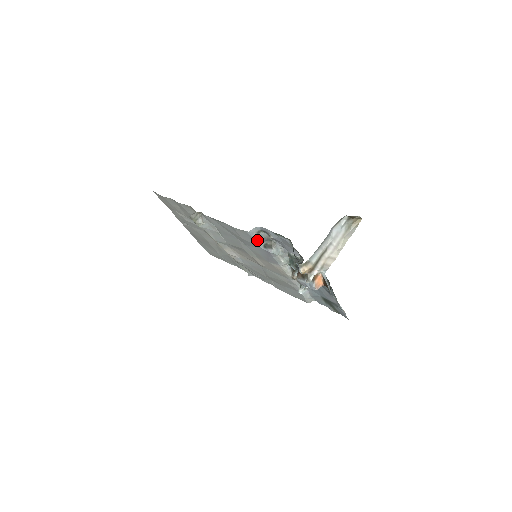
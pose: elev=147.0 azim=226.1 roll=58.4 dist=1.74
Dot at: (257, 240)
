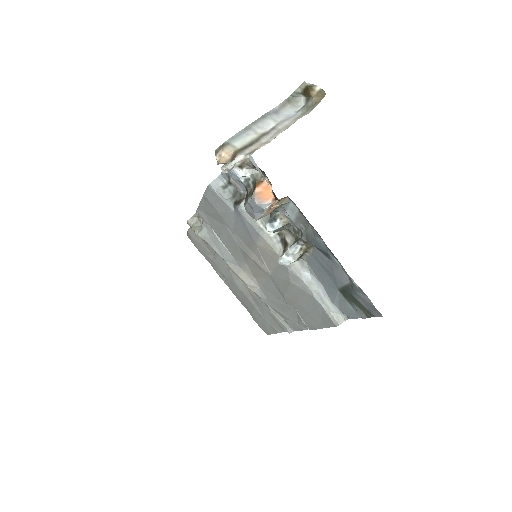
Dot at: (224, 198)
